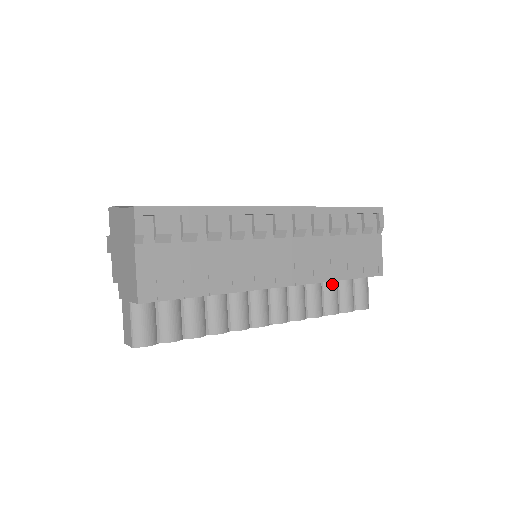
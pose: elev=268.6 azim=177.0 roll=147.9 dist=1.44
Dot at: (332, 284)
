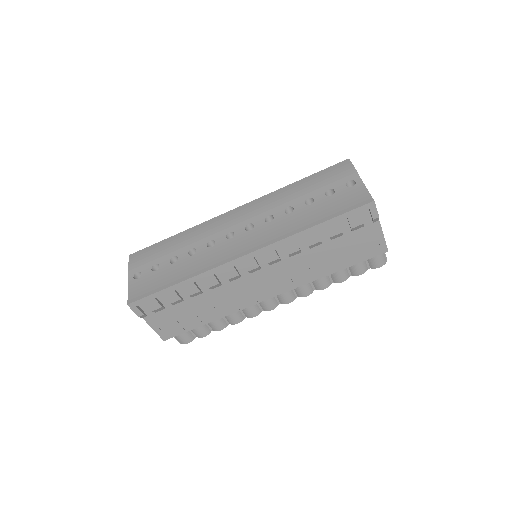
Dot at: occluded
